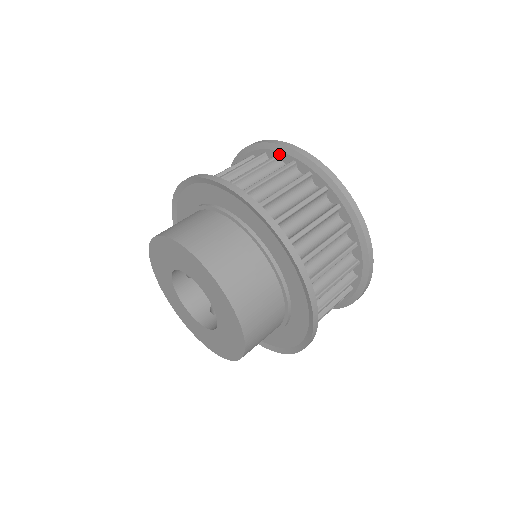
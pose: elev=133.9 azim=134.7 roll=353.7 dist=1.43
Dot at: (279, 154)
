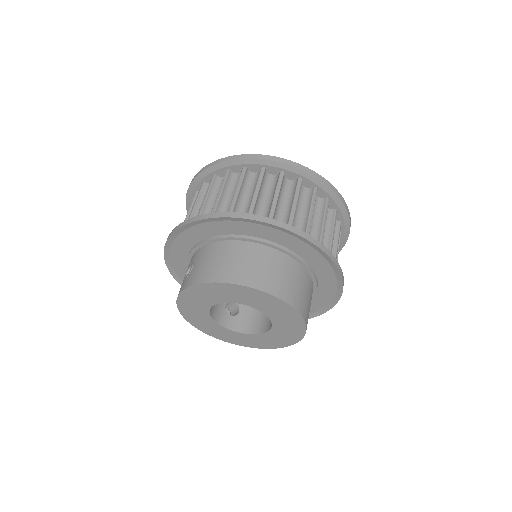
Dot at: (301, 178)
